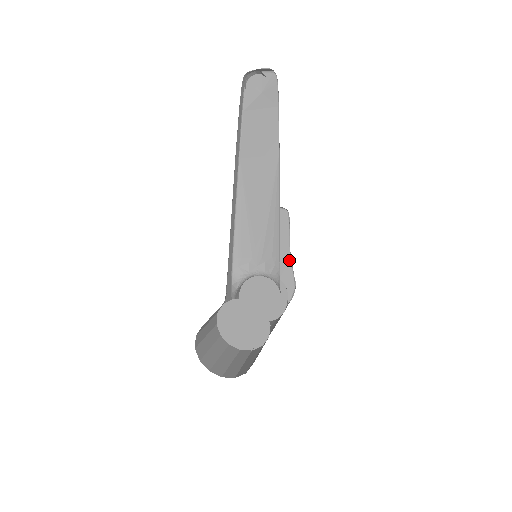
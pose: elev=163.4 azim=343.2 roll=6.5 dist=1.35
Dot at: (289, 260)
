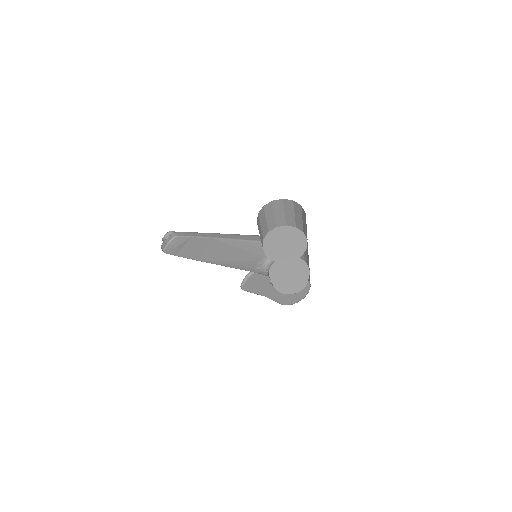
Dot at: occluded
